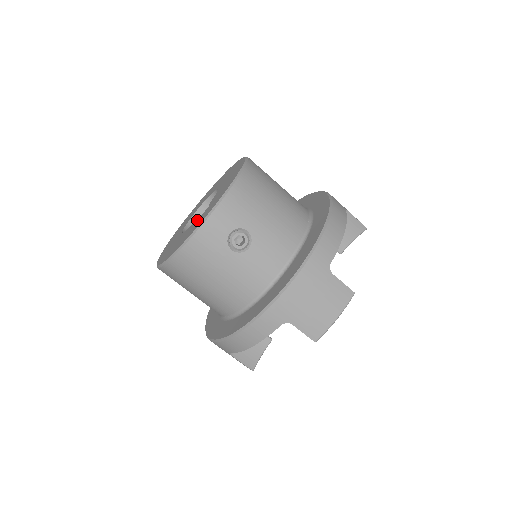
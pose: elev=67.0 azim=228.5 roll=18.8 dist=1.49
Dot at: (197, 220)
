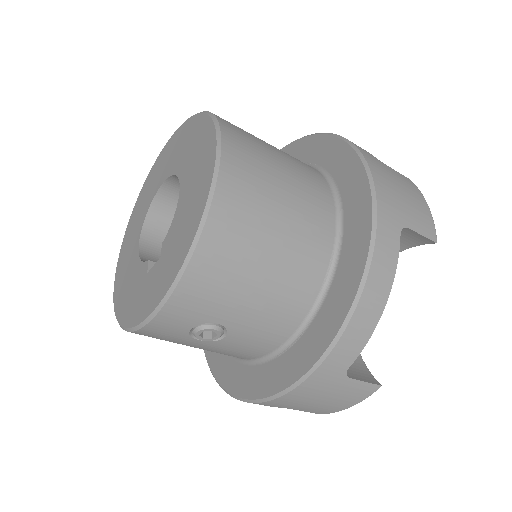
Dot at: (146, 275)
